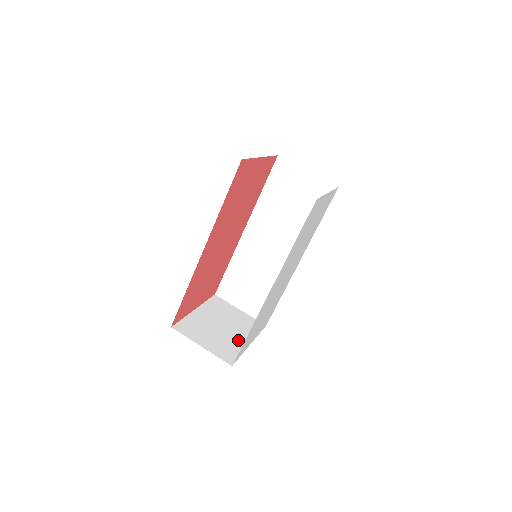
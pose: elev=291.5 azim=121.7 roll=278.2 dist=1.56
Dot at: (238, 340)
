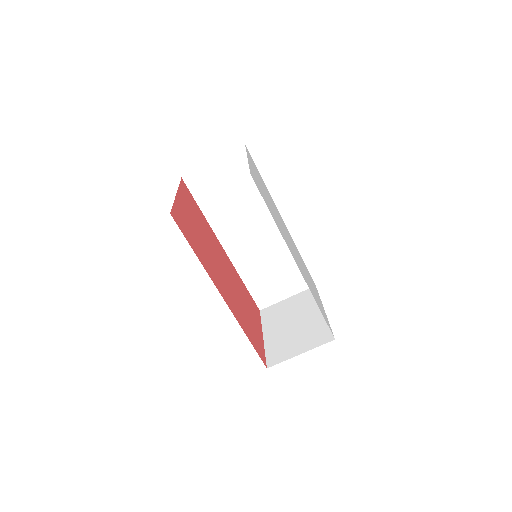
Dot at: (314, 319)
